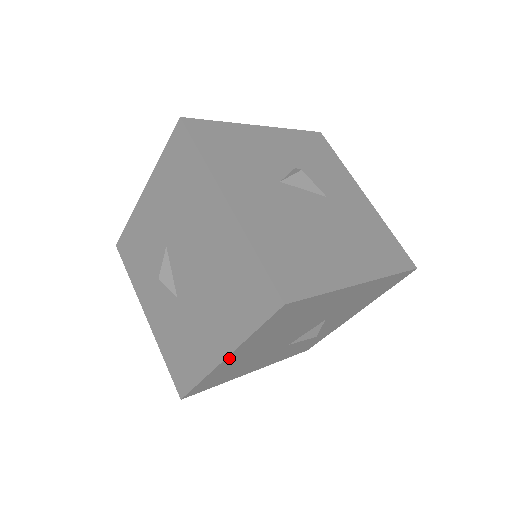
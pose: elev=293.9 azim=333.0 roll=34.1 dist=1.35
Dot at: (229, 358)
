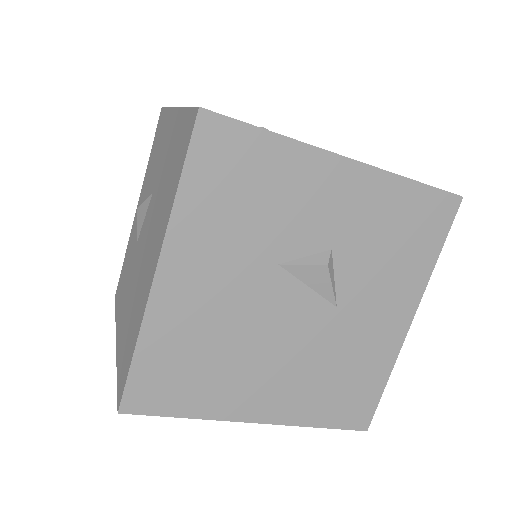
Dot at: occluded
